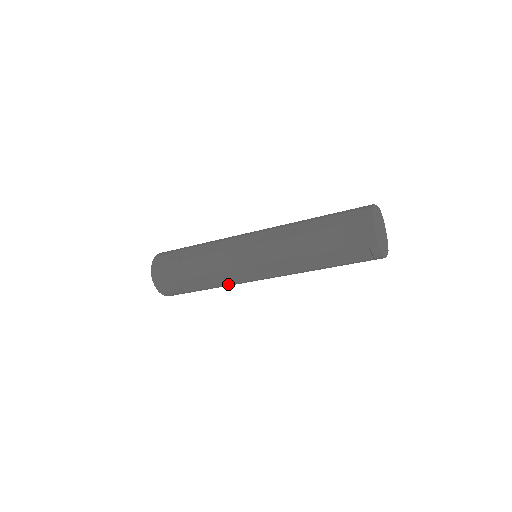
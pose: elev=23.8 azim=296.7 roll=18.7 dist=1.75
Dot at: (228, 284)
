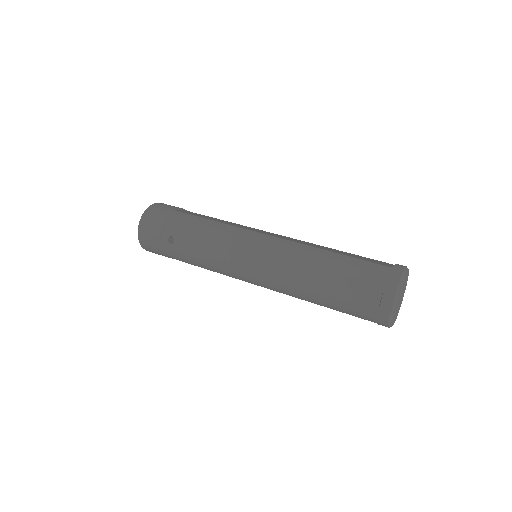
Dot at: occluded
